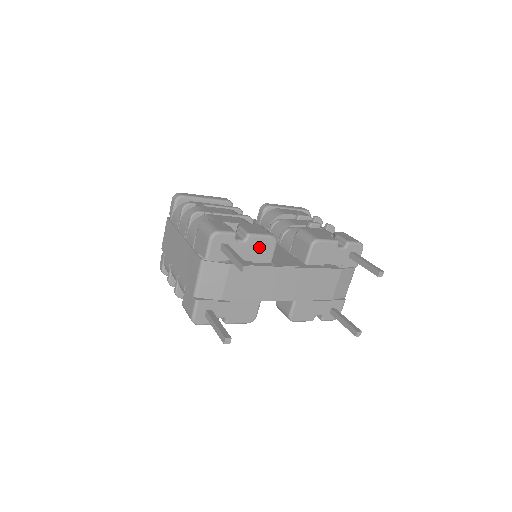
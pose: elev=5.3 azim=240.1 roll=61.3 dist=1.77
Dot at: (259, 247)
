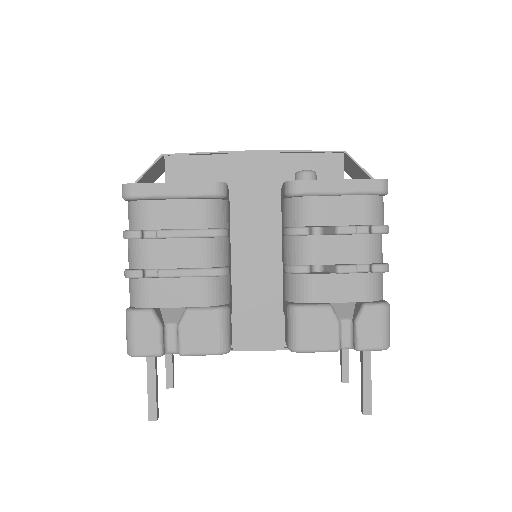
Dot at: occluded
